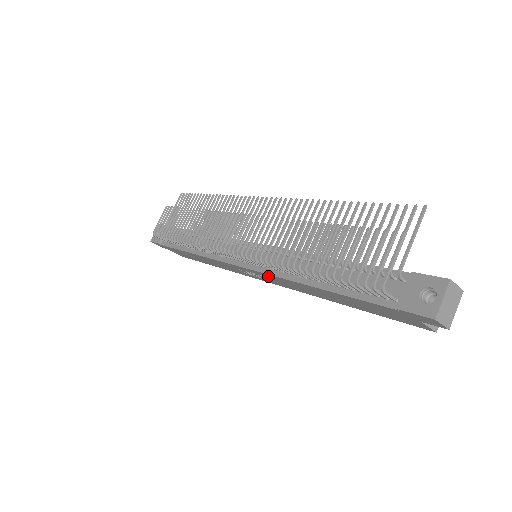
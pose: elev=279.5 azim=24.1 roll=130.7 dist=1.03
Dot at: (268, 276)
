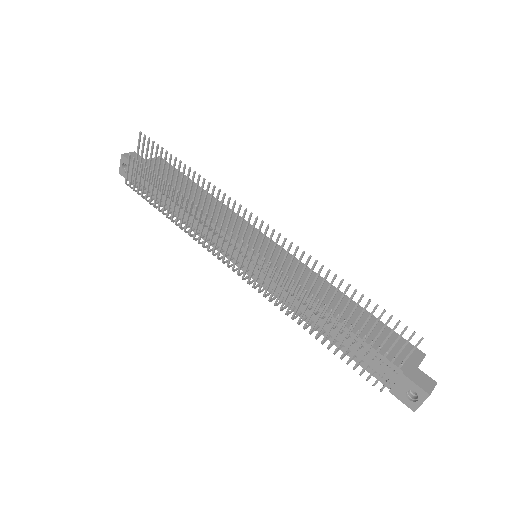
Dot at: occluded
